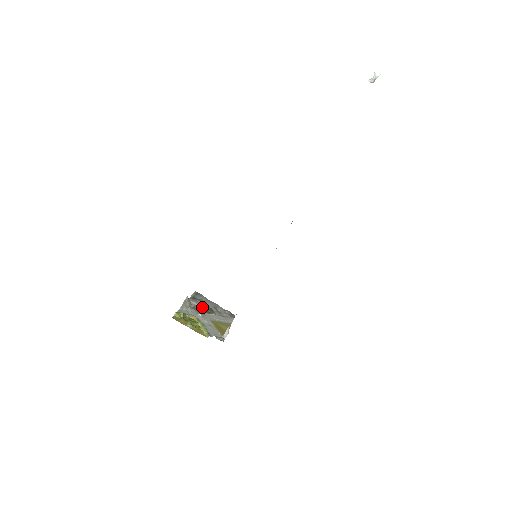
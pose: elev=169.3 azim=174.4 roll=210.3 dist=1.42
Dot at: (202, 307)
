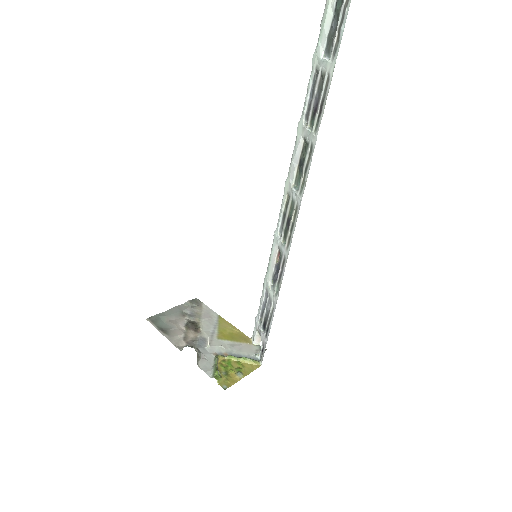
Dot at: (185, 332)
